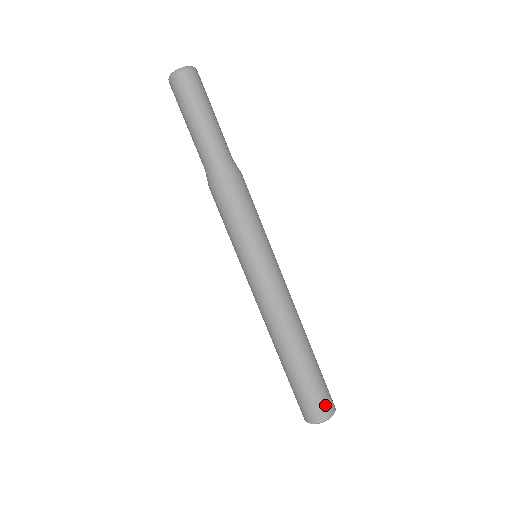
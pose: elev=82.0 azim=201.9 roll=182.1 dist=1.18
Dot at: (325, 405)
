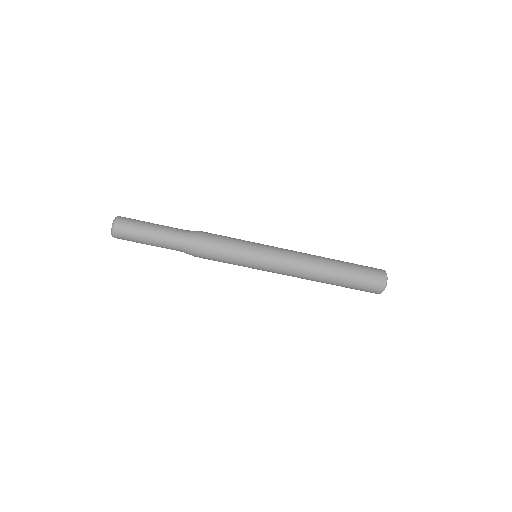
Dot at: (373, 289)
